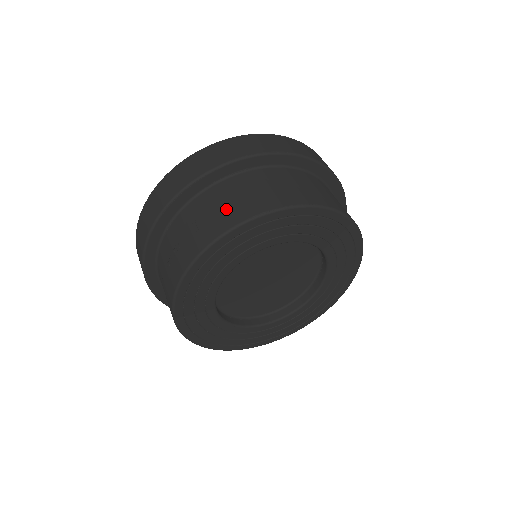
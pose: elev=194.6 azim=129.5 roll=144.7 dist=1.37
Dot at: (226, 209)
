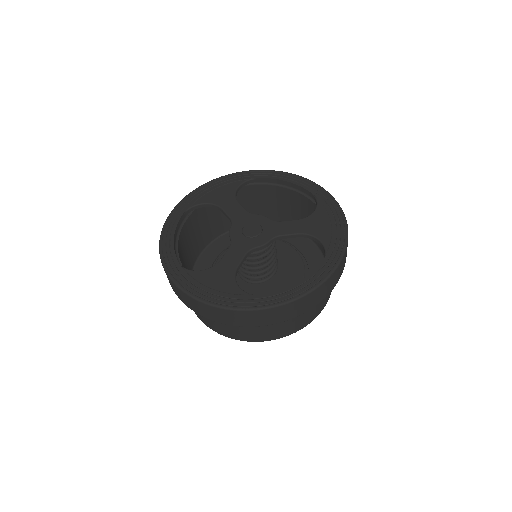
Dot at: occluded
